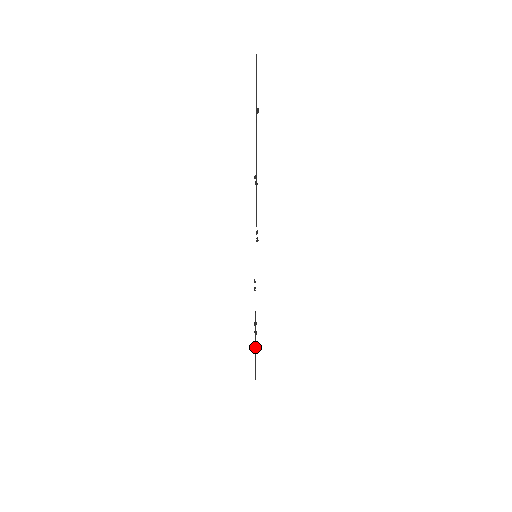
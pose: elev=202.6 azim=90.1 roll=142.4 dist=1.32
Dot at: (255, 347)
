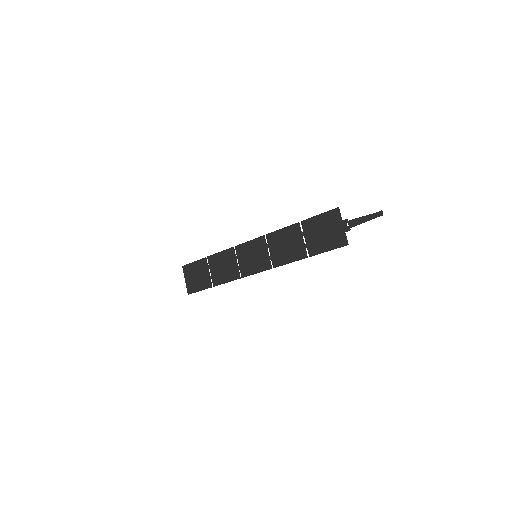
Dot at: occluded
